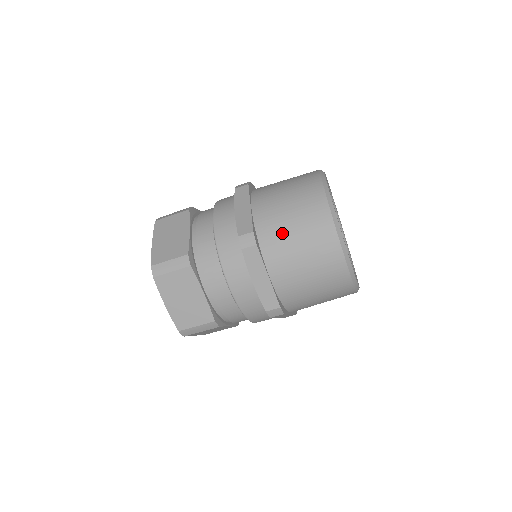
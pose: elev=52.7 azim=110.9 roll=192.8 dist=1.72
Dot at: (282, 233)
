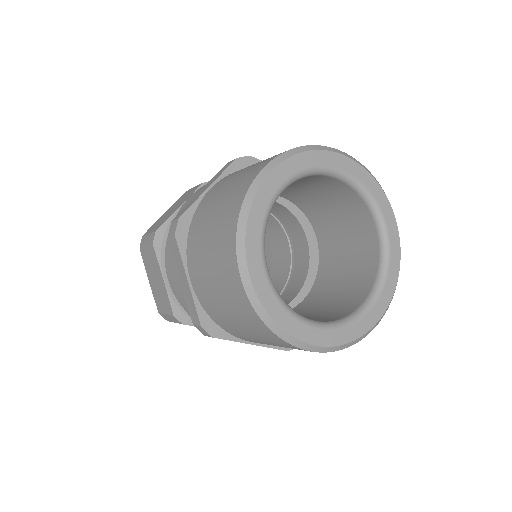
Dot at: (231, 325)
